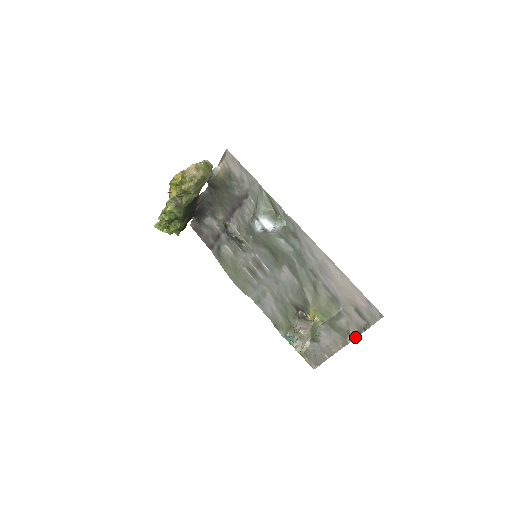
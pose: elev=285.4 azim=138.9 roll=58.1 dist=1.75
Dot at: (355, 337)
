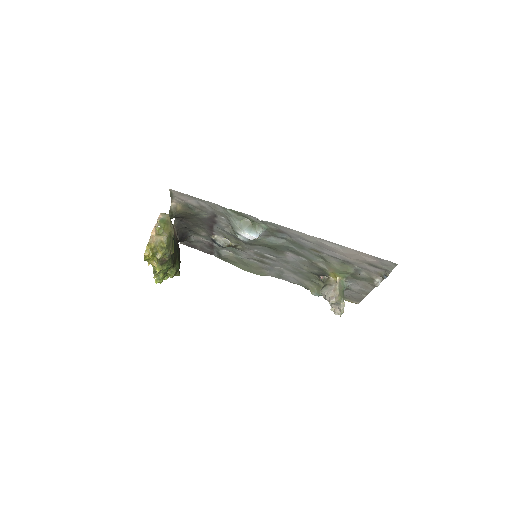
Dot at: (380, 281)
